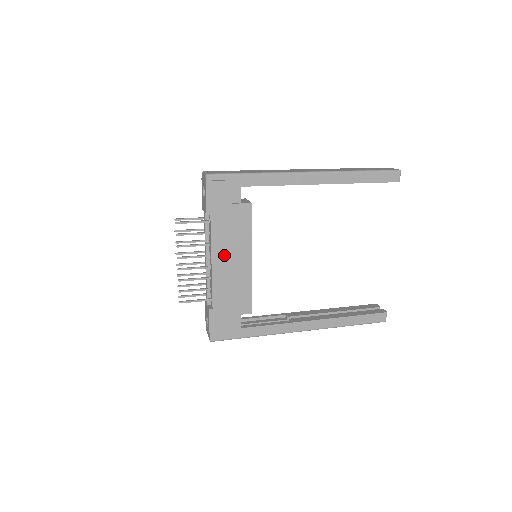
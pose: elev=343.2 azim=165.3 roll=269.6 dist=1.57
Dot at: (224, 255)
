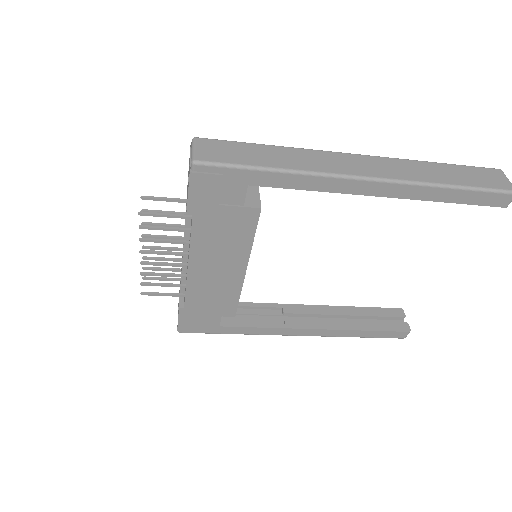
Dot at: (207, 260)
